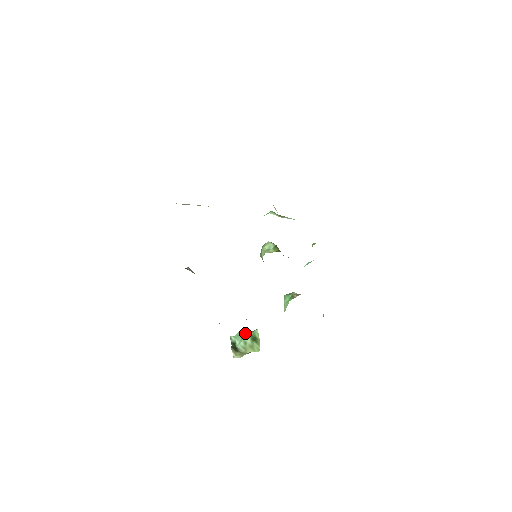
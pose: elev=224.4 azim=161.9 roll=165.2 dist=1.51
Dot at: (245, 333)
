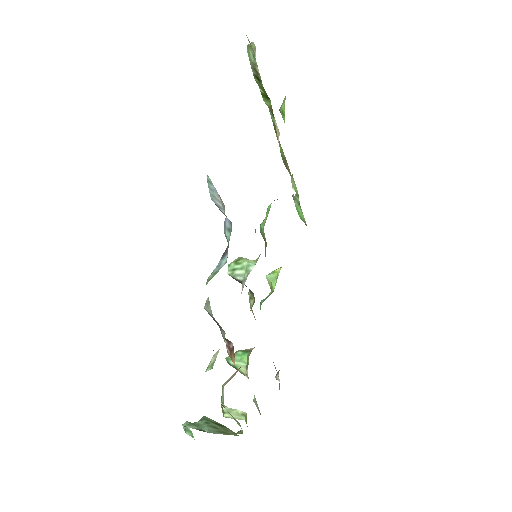
Dot at: occluded
